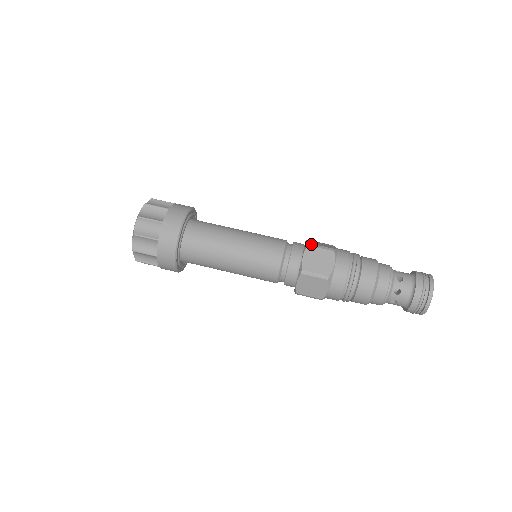
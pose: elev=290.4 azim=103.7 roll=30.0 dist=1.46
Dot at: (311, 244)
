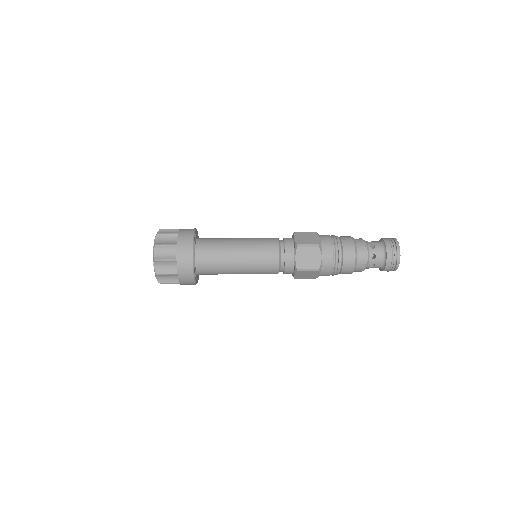
Dot at: occluded
